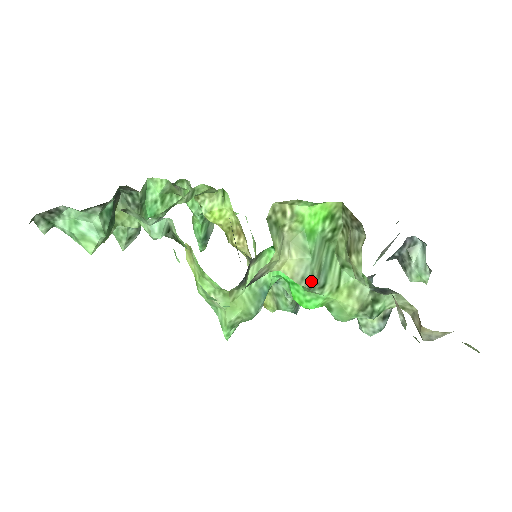
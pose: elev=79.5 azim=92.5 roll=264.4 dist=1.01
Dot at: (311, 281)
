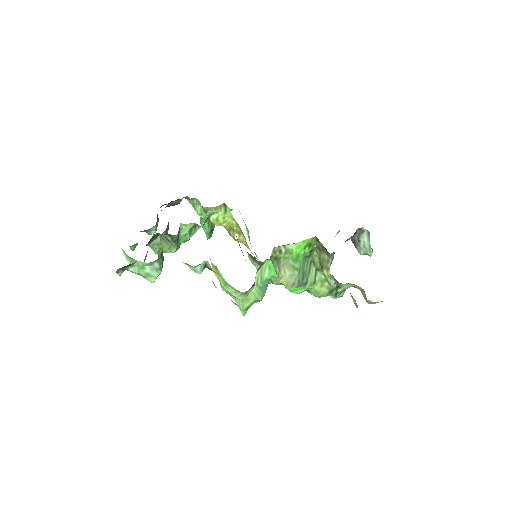
Dot at: (298, 284)
